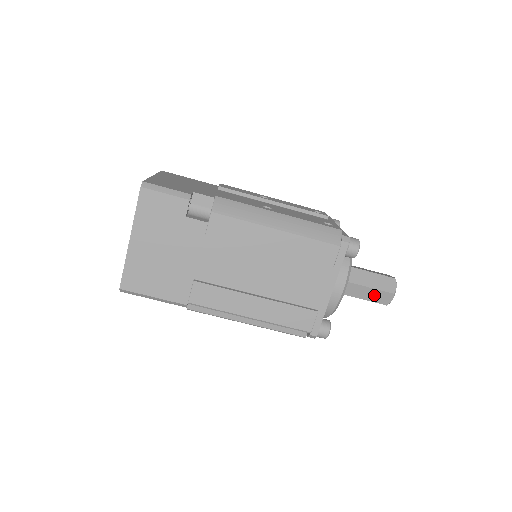
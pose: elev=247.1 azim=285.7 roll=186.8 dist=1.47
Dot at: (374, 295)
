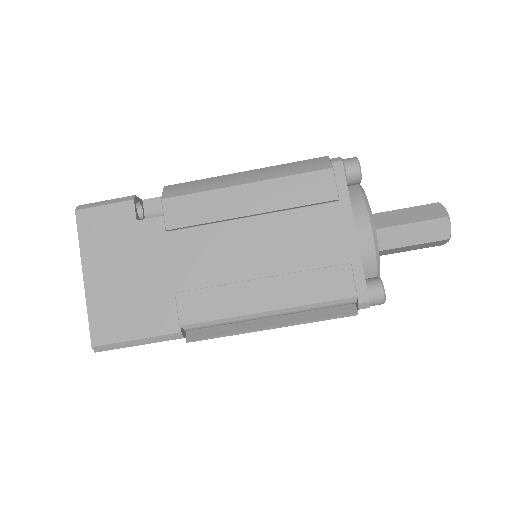
Dot at: (423, 232)
